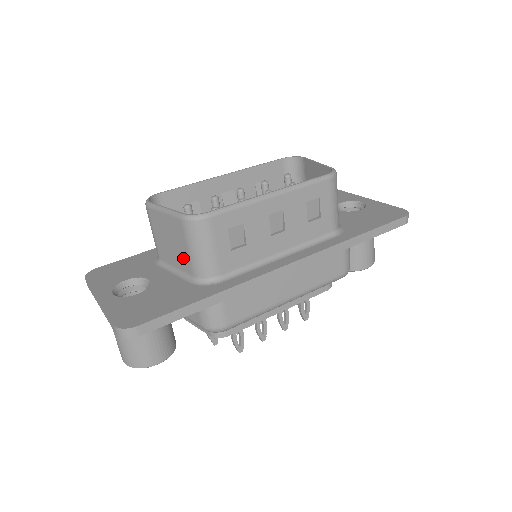
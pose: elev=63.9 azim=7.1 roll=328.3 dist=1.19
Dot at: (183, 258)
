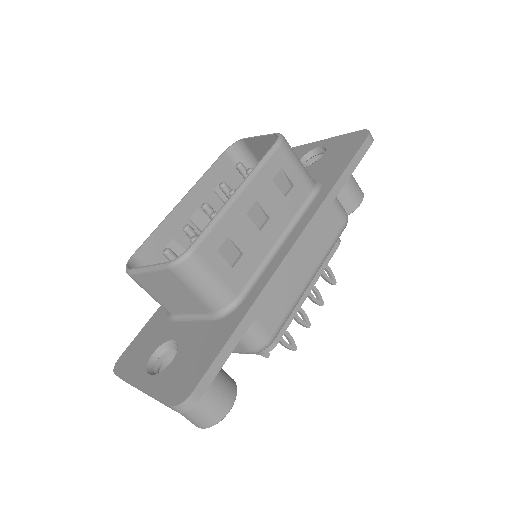
Dot at: (193, 302)
